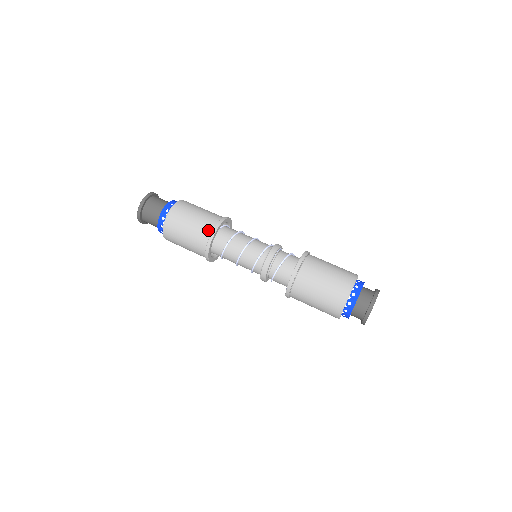
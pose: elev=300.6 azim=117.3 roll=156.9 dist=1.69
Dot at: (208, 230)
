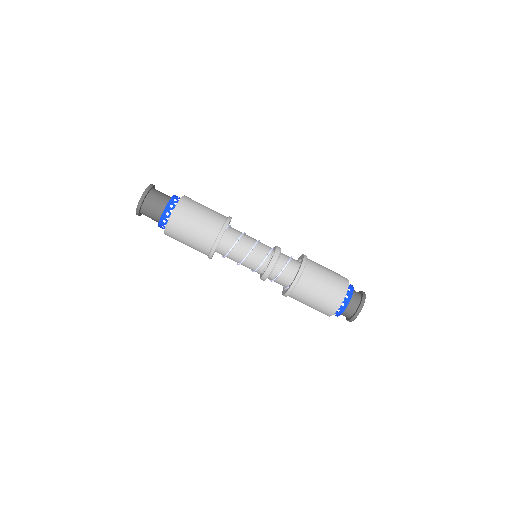
Dot at: (211, 240)
